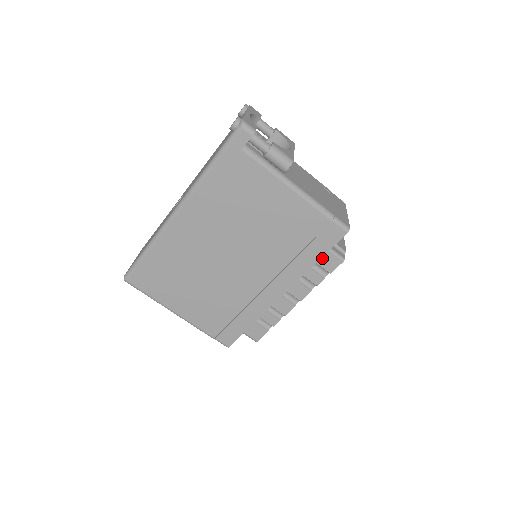
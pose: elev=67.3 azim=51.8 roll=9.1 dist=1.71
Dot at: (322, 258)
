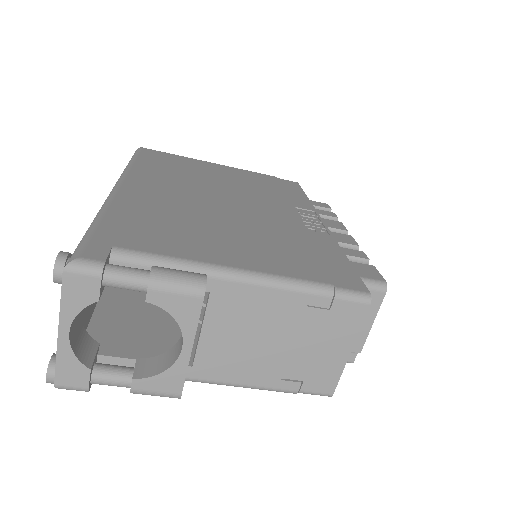
Dot at: occluded
